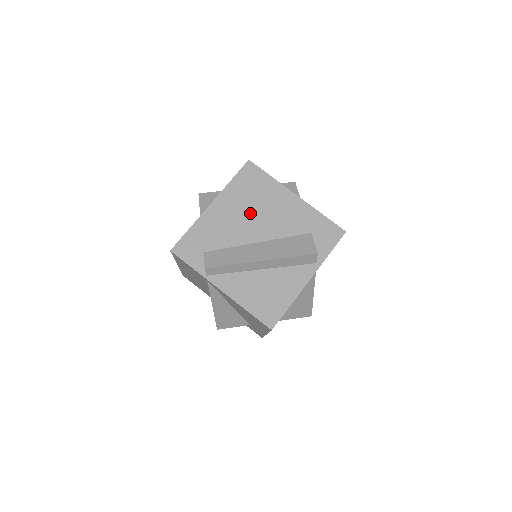
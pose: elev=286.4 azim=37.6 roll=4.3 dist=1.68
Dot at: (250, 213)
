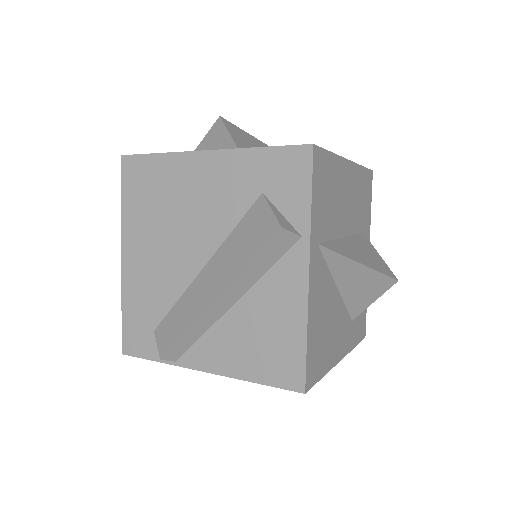
Dot at: (168, 231)
